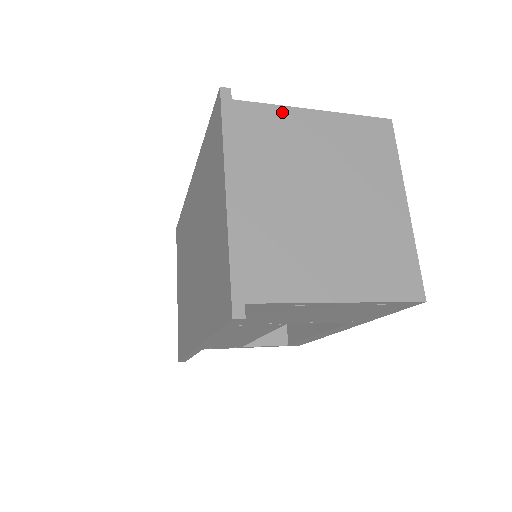
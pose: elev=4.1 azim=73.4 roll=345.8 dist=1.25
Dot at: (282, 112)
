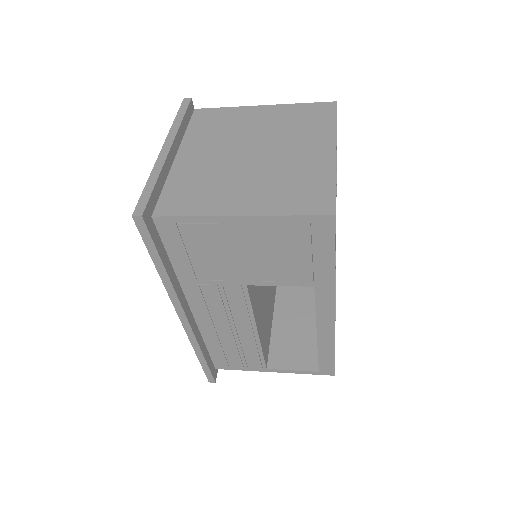
Dot at: (235, 110)
